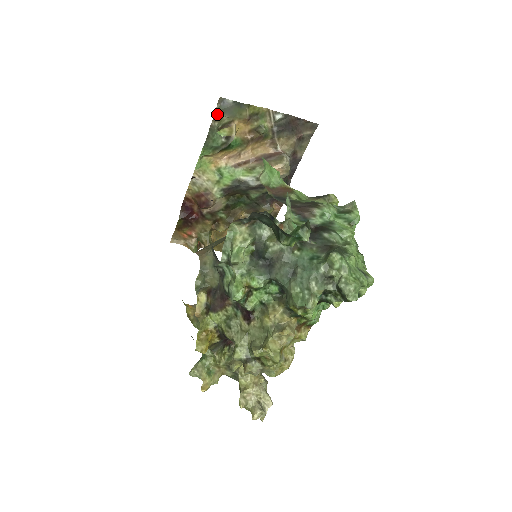
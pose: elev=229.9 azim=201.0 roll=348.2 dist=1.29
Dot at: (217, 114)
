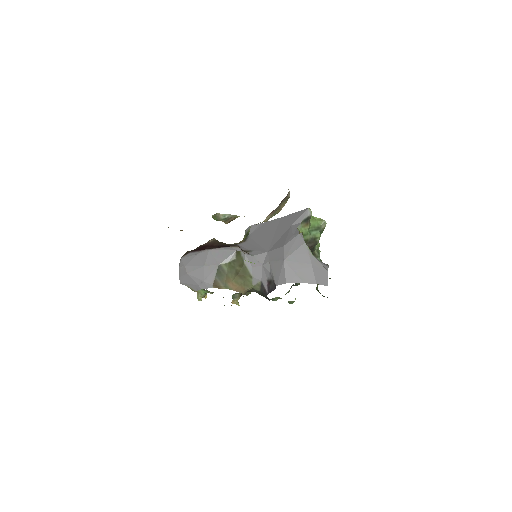
Dot at: occluded
